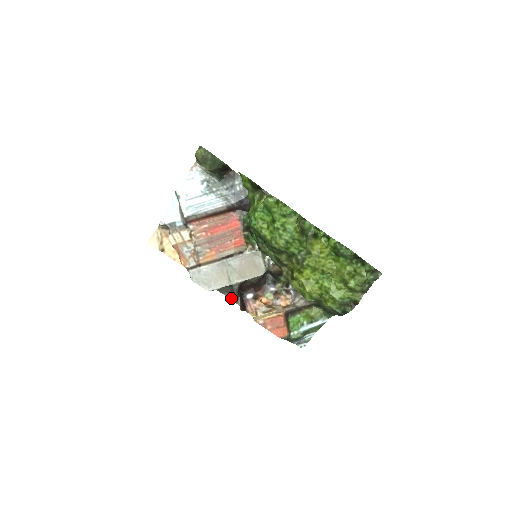
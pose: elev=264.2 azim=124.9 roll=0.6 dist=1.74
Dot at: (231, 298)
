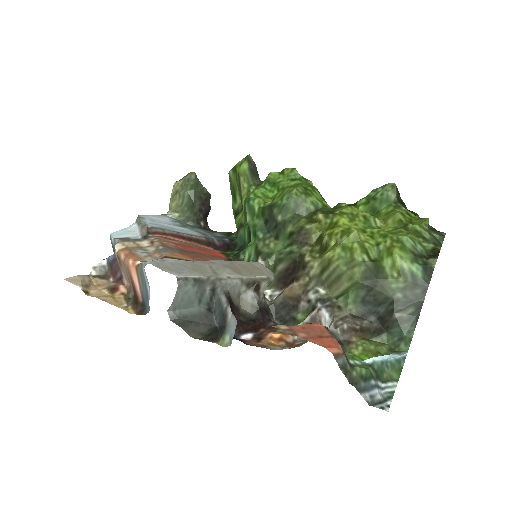
Dot at: (210, 340)
